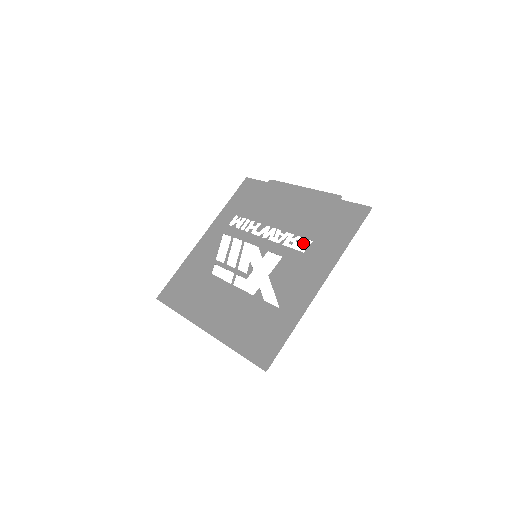
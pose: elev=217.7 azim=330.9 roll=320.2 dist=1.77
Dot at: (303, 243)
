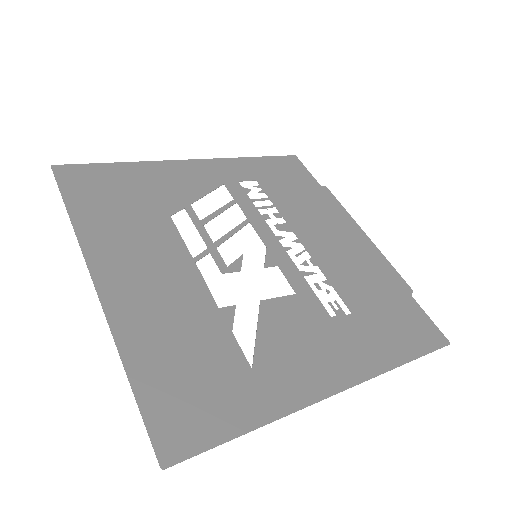
Dot at: (336, 303)
